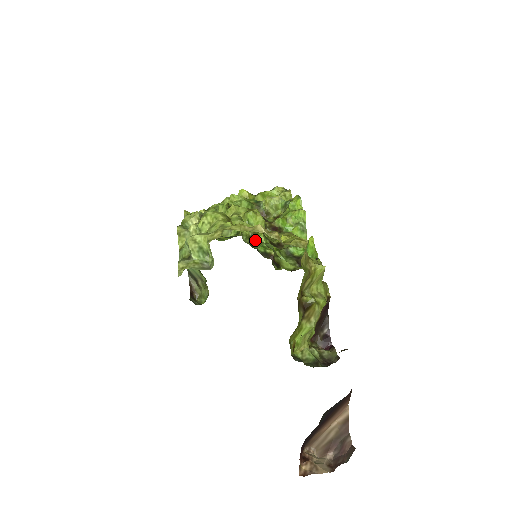
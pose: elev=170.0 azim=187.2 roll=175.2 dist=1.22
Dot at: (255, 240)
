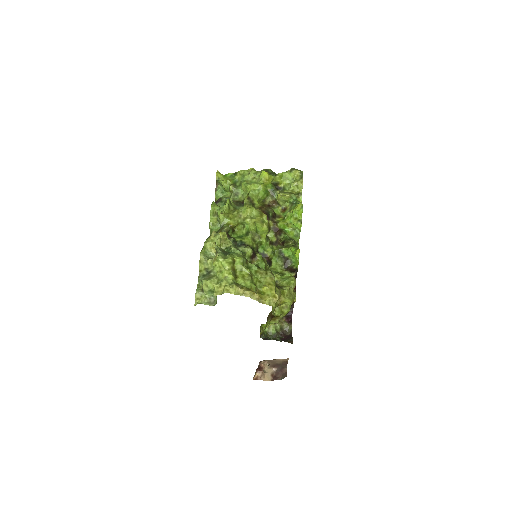
Dot at: (255, 256)
